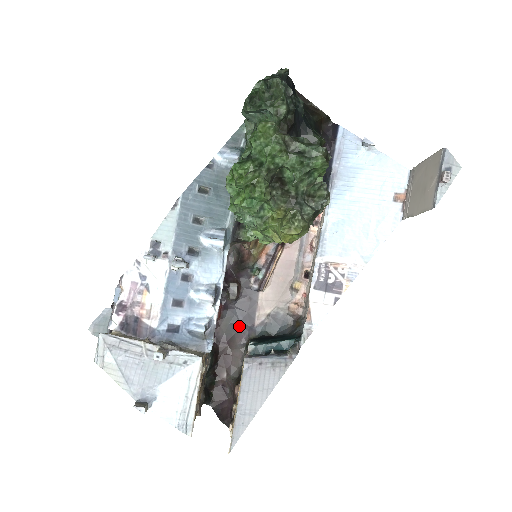
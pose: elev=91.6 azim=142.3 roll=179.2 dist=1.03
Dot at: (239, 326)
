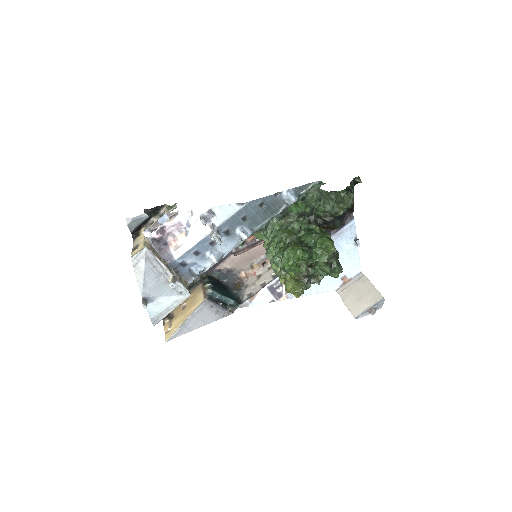
Dot at: occluded
